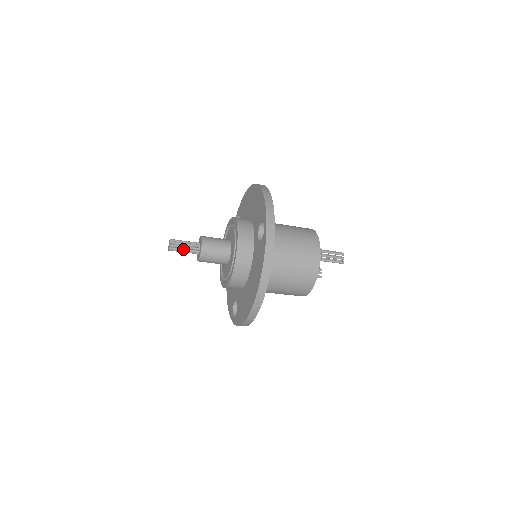
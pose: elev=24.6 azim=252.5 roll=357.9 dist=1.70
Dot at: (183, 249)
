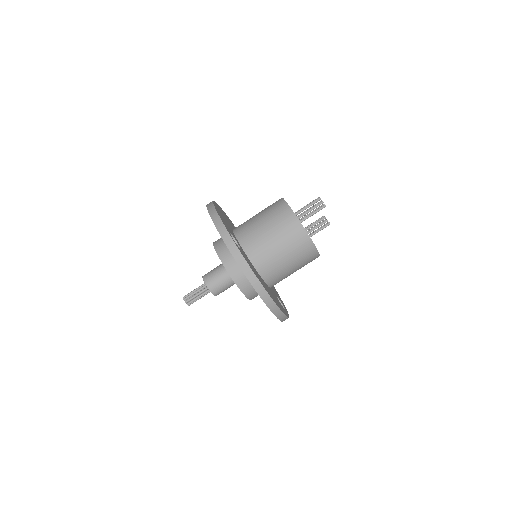
Dot at: (197, 297)
